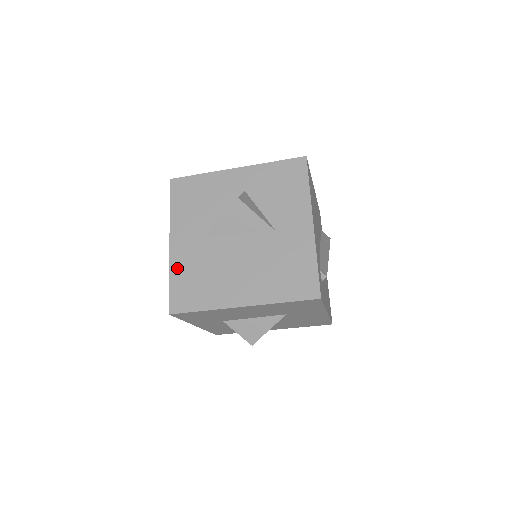
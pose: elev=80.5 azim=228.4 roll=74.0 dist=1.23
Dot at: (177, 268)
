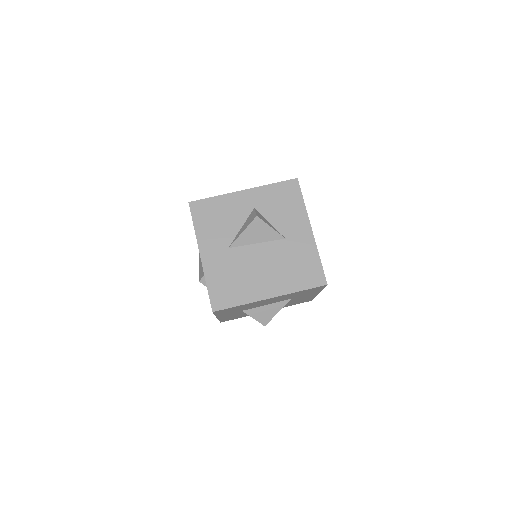
Dot at: (211, 275)
